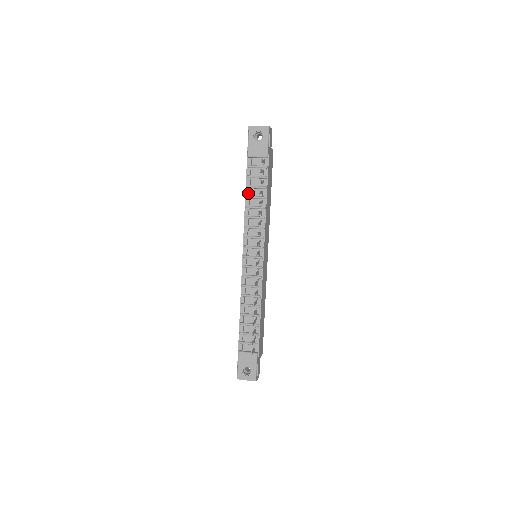
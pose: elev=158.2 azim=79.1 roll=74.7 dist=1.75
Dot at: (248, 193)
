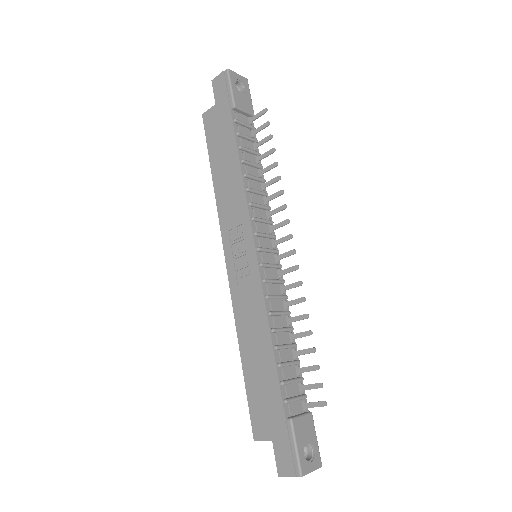
Dot at: (242, 156)
